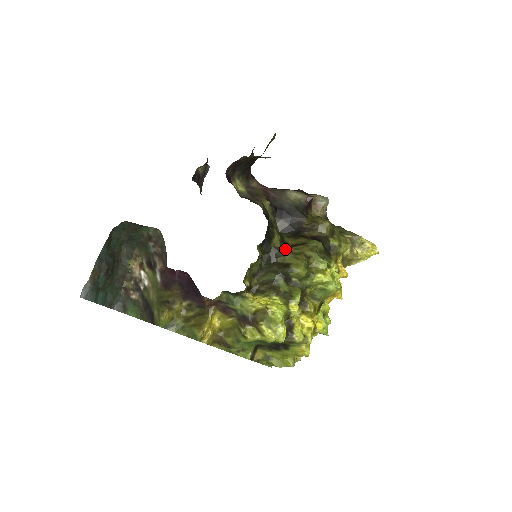
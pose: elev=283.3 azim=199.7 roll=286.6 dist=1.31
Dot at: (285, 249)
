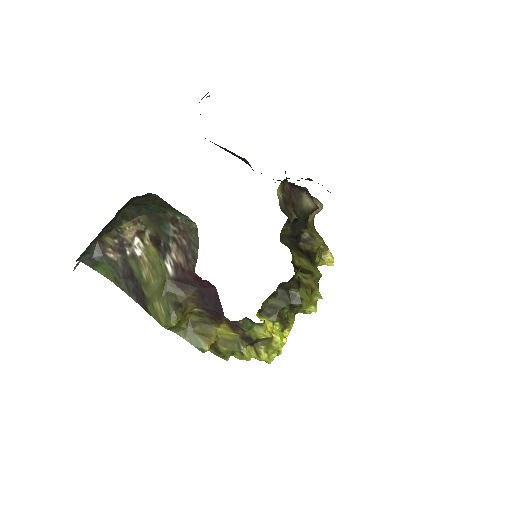
Dot at: (300, 280)
